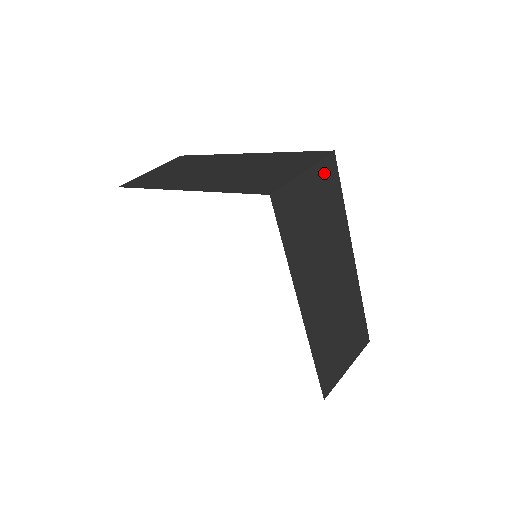
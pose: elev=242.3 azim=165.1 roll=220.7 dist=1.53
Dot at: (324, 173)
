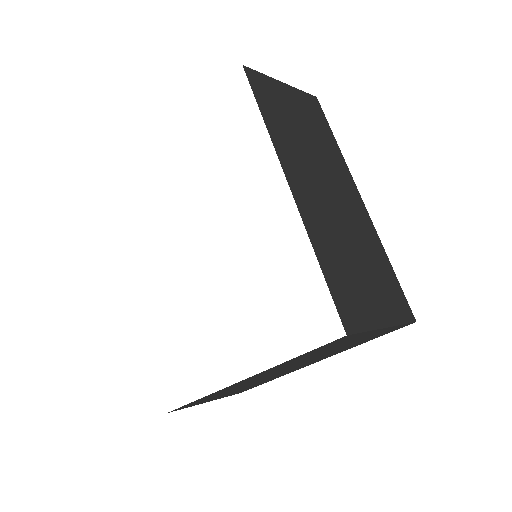
Dot at: (389, 330)
